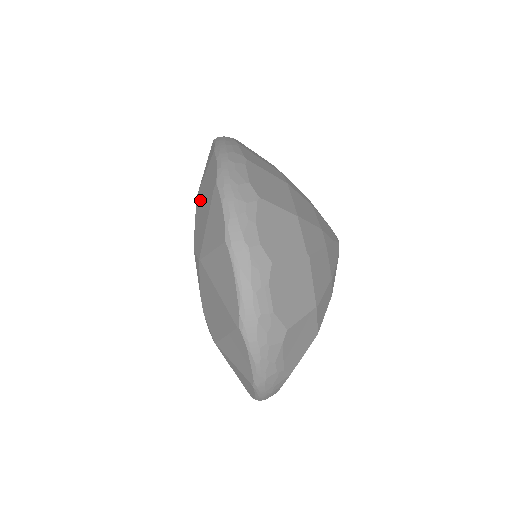
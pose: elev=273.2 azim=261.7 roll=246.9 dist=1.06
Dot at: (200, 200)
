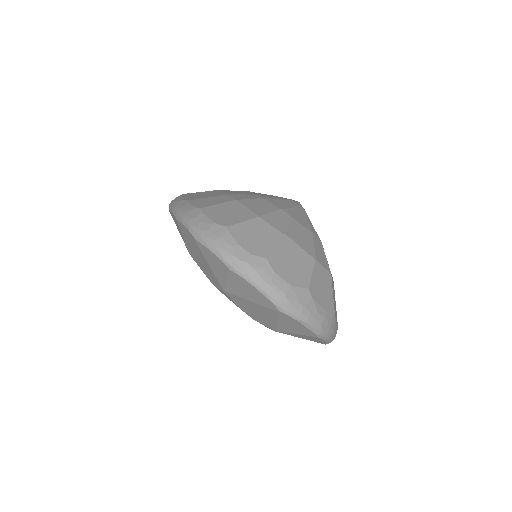
Dot at: (194, 255)
